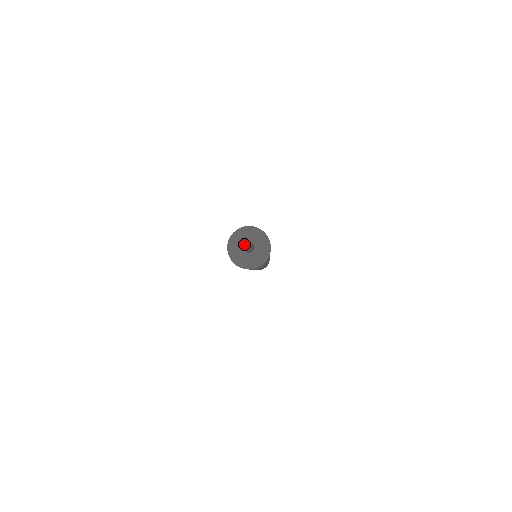
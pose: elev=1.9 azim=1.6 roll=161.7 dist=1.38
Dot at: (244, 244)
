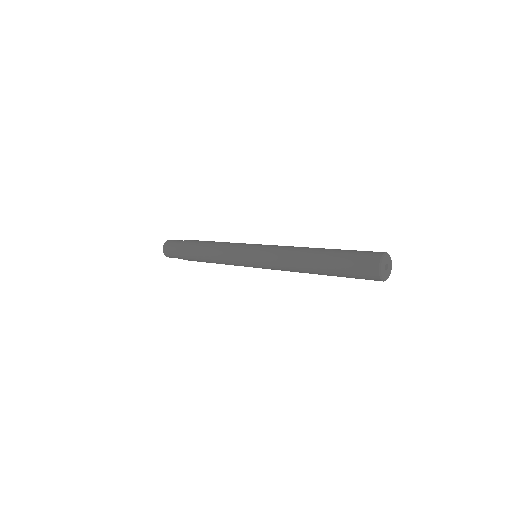
Dot at: (386, 264)
